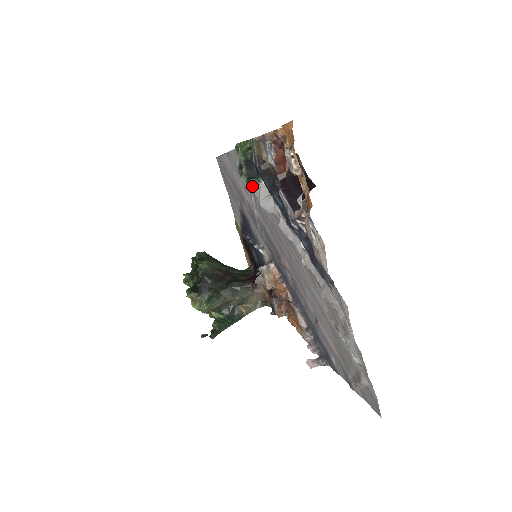
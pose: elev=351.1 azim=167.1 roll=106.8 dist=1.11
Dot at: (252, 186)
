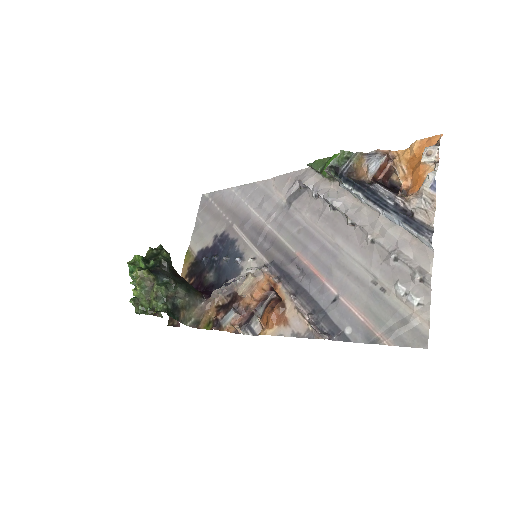
Dot at: (340, 179)
